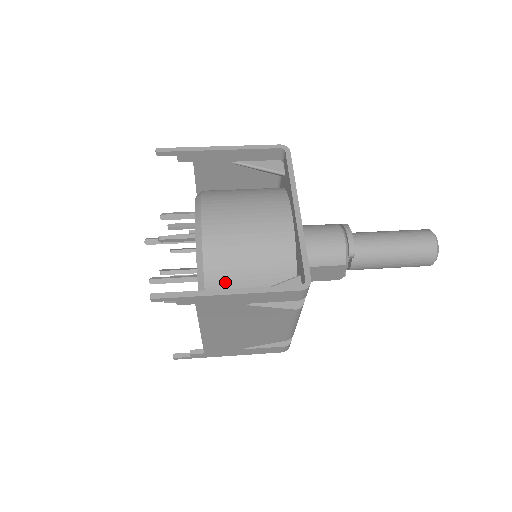
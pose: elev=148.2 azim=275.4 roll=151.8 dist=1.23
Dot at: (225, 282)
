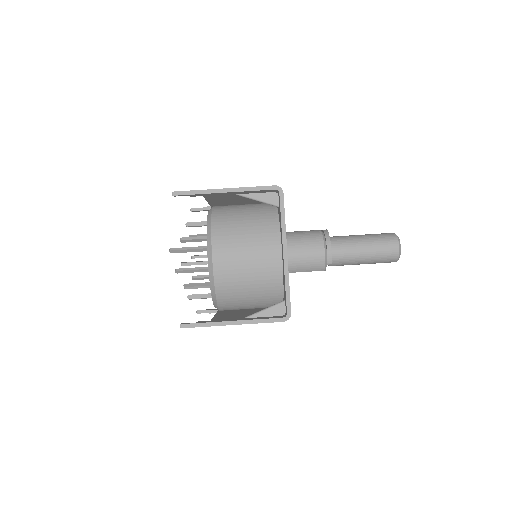
Dot at: (231, 299)
